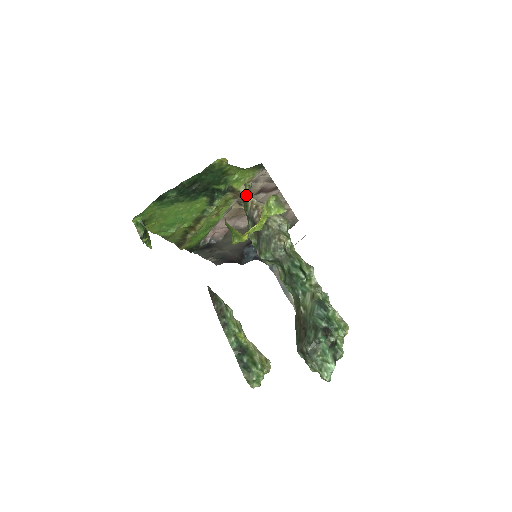
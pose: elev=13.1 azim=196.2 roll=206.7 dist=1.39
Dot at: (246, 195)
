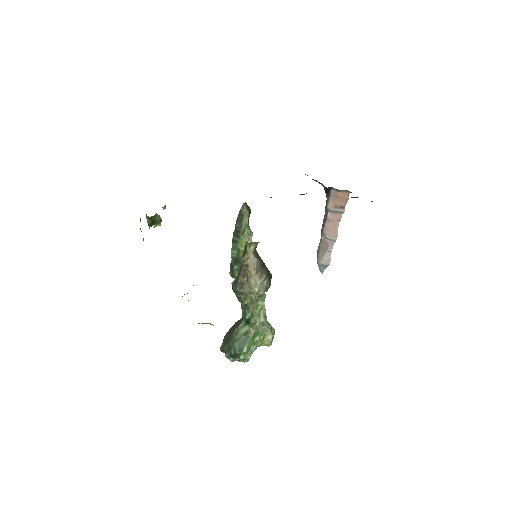
Dot at: (247, 249)
